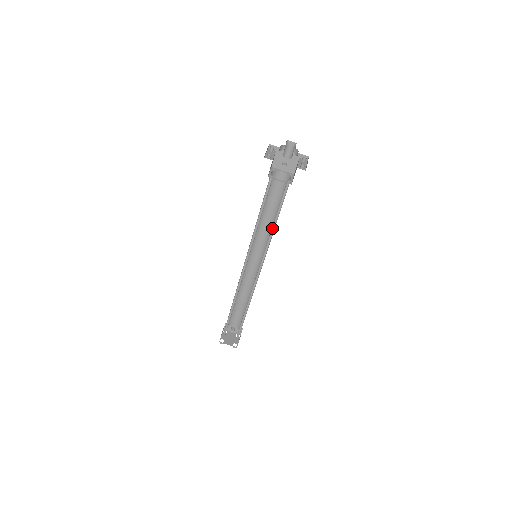
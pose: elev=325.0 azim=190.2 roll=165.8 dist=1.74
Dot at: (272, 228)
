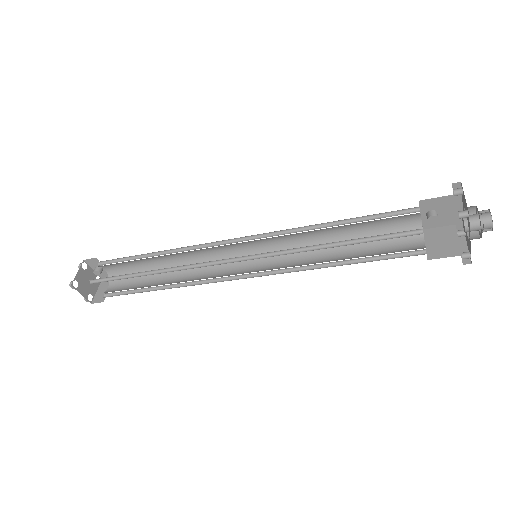
Dot at: occluded
